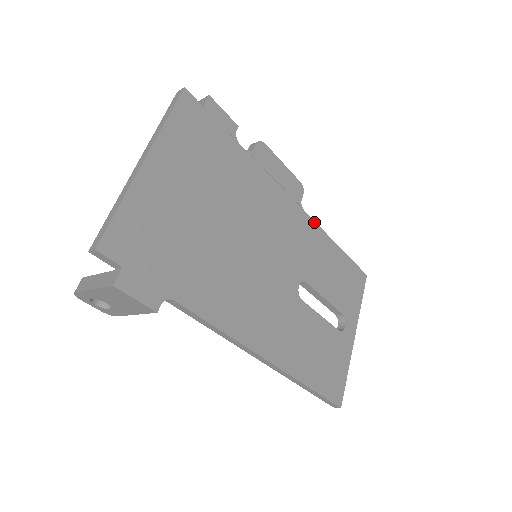
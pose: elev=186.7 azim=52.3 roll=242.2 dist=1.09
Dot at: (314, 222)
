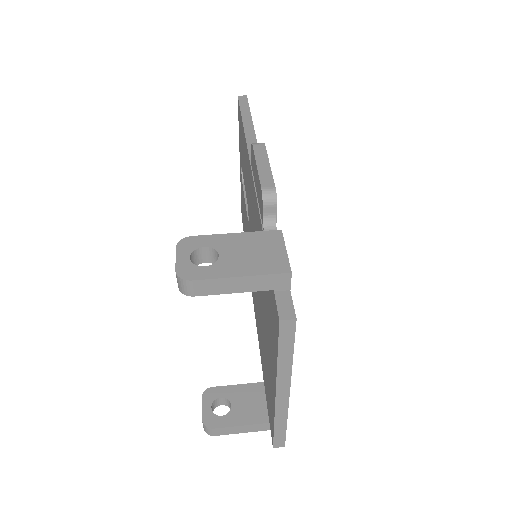
Dot at: occluded
